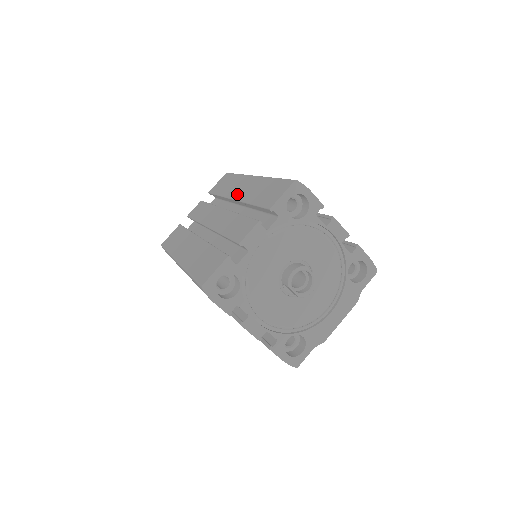
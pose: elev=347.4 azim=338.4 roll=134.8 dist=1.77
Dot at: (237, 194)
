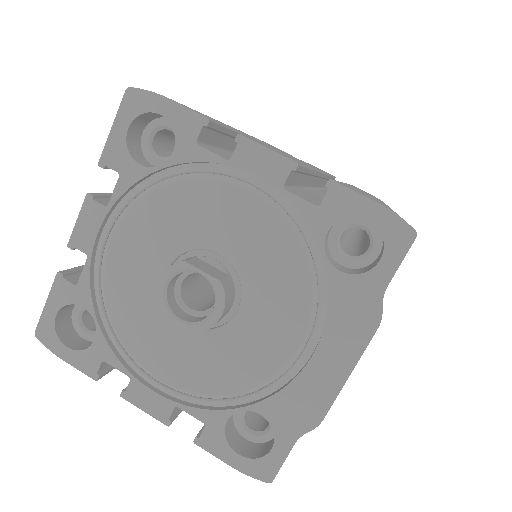
Dot at: occluded
